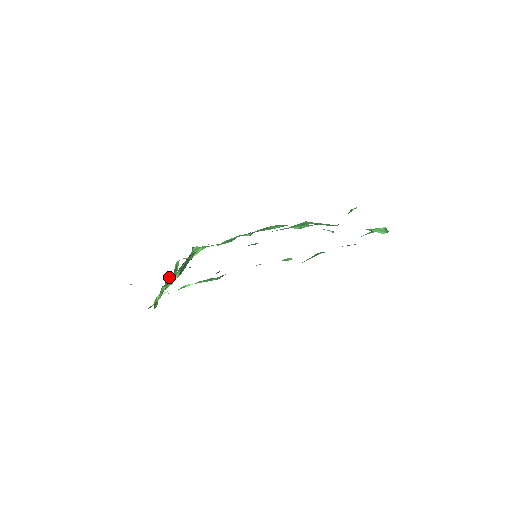
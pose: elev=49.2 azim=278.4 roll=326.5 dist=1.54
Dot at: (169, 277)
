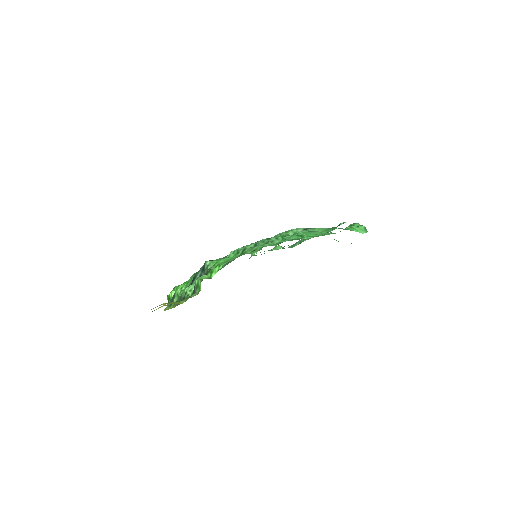
Dot at: (187, 287)
